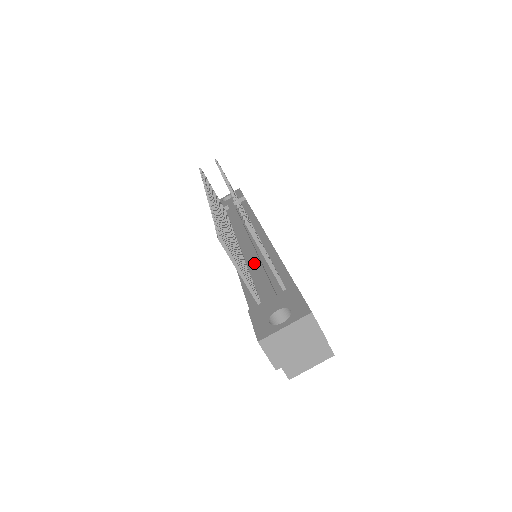
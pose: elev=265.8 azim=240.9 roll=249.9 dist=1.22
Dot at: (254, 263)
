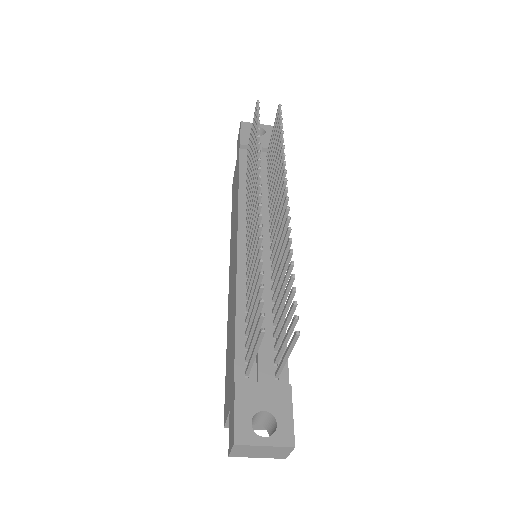
Dot at: occluded
